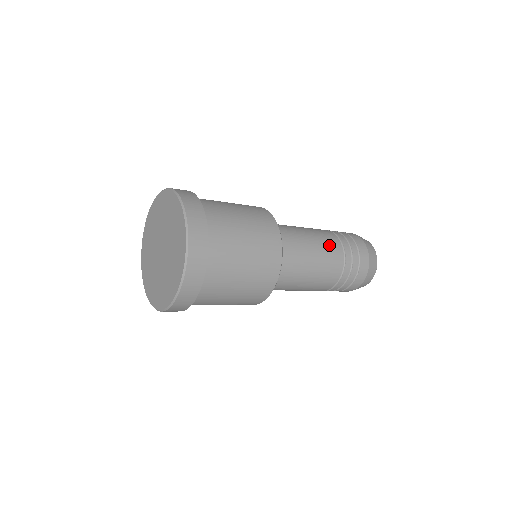
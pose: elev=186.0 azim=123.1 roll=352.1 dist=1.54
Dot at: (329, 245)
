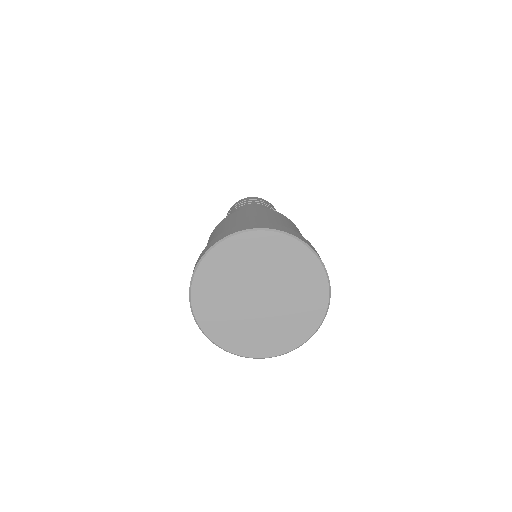
Dot at: occluded
